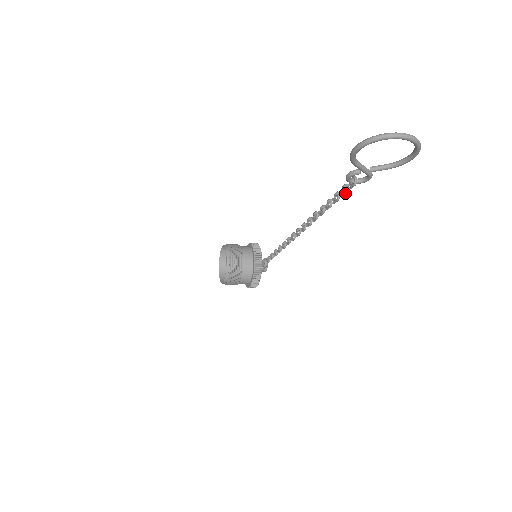
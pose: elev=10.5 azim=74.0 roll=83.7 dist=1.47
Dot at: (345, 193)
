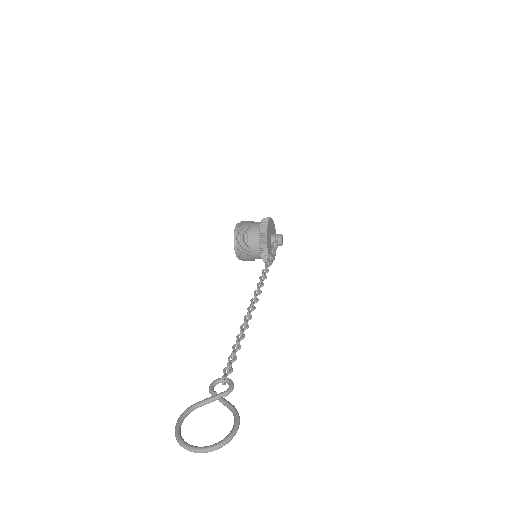
Dot at: occluded
